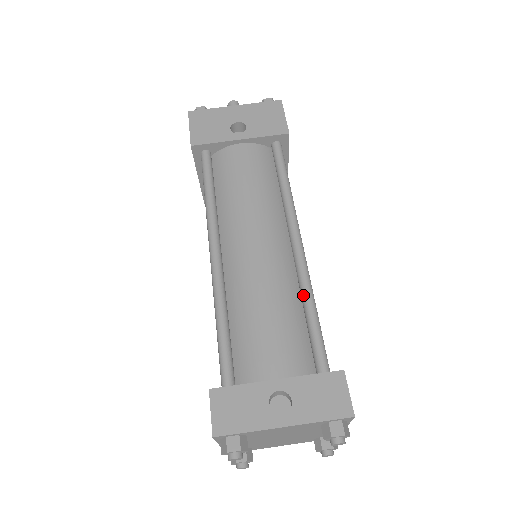
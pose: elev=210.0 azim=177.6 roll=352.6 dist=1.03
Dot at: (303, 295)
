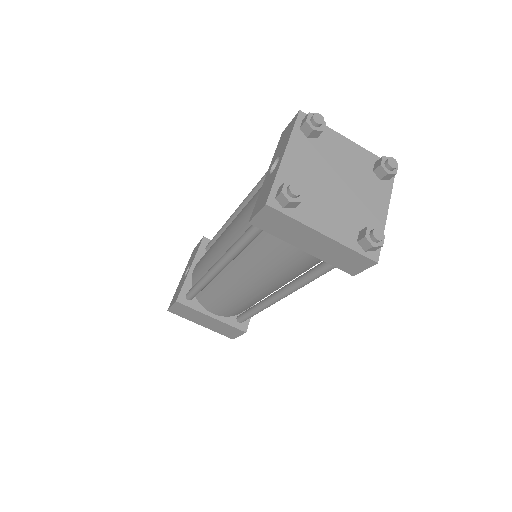
Dot at: (256, 189)
